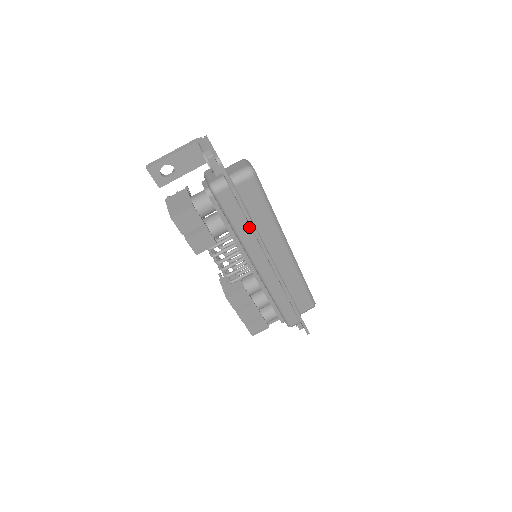
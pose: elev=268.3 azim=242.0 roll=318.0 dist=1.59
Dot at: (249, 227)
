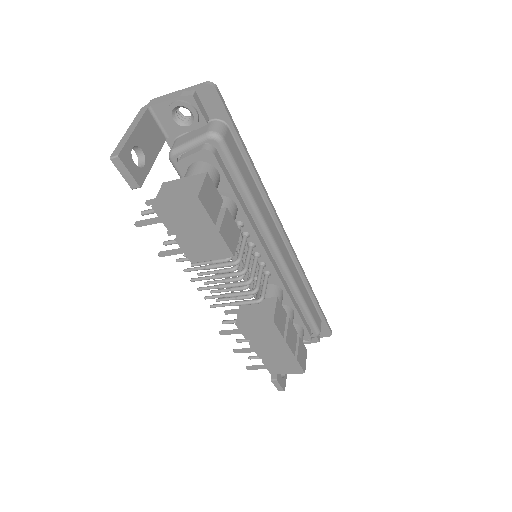
Dot at: (256, 189)
